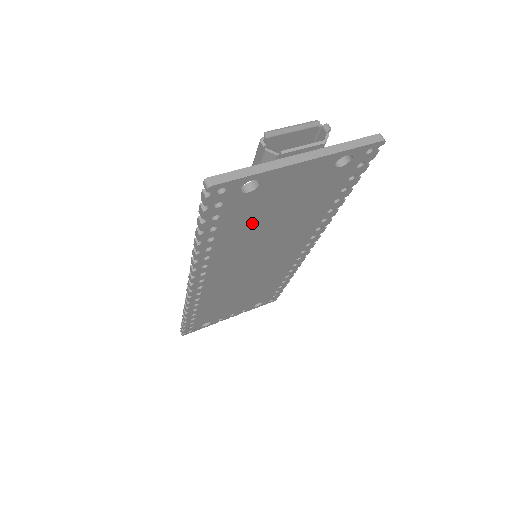
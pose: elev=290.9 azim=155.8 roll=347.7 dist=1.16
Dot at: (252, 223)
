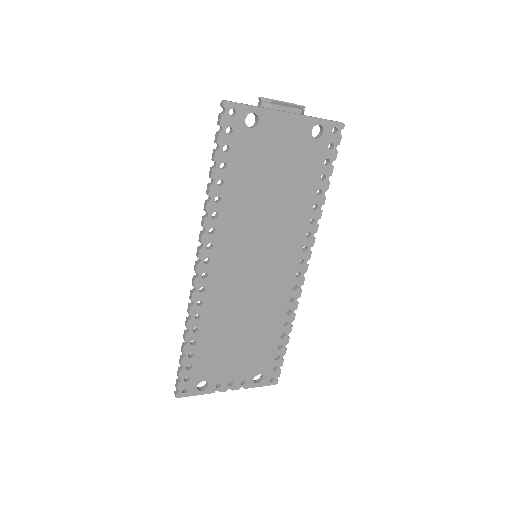
Dot at: (253, 180)
